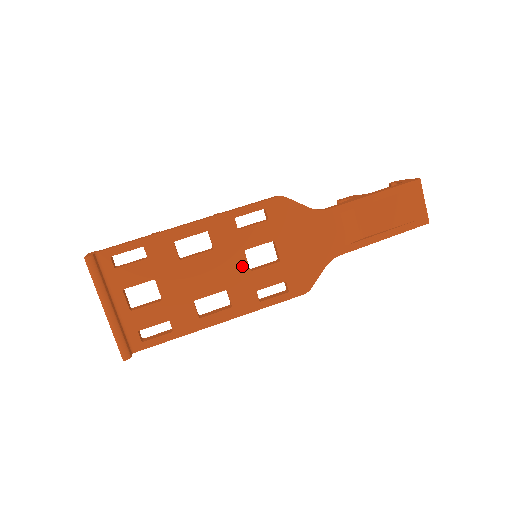
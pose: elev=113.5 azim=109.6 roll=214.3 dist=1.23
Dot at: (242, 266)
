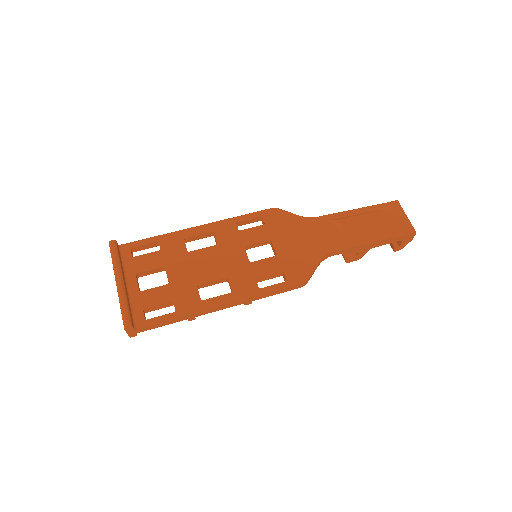
Dot at: (242, 258)
